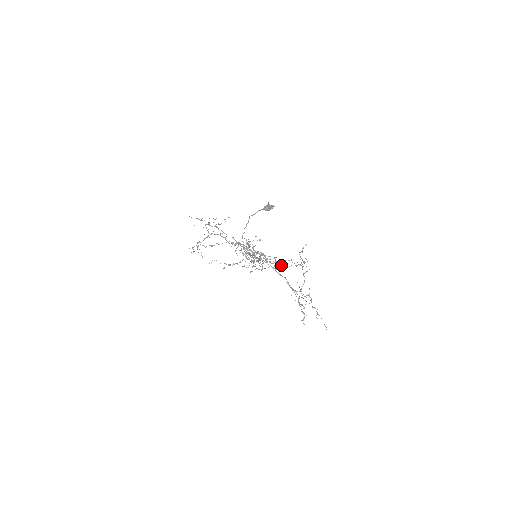
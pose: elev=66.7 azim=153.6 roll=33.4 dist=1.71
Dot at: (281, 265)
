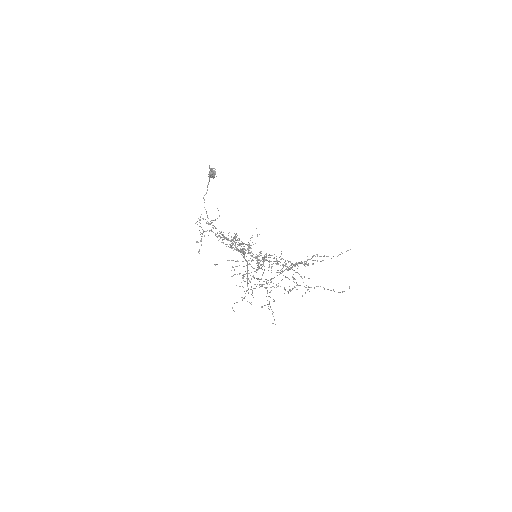
Dot at: (286, 266)
